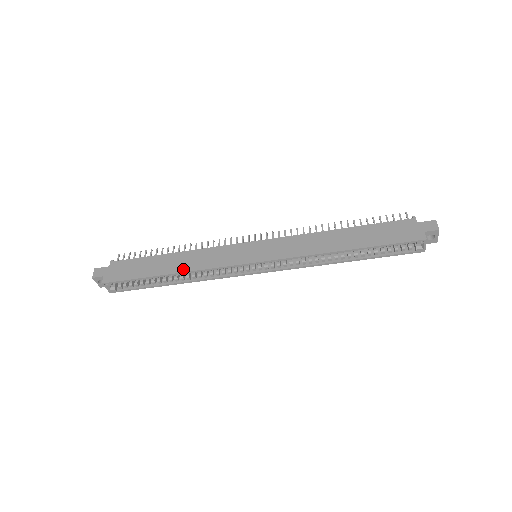
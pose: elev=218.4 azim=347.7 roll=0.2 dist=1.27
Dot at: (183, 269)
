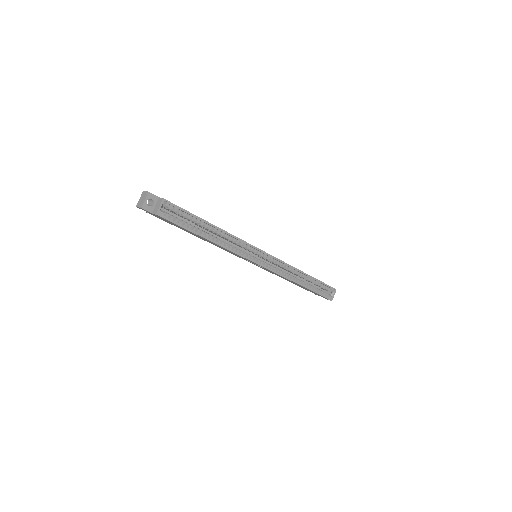
Dot at: (223, 230)
